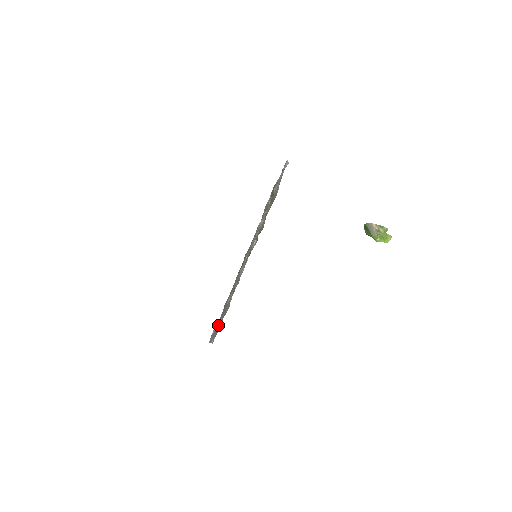
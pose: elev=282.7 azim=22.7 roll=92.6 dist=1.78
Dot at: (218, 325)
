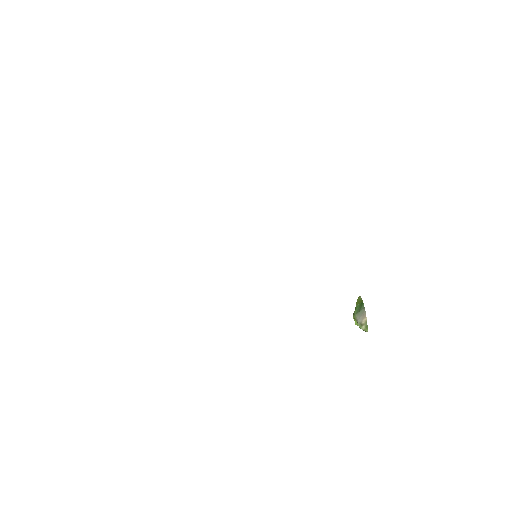
Dot at: occluded
